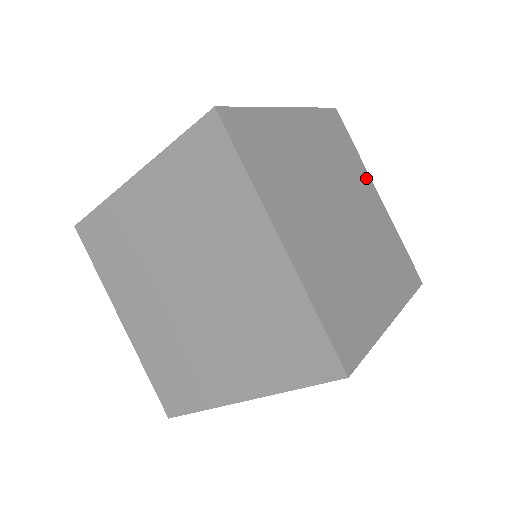
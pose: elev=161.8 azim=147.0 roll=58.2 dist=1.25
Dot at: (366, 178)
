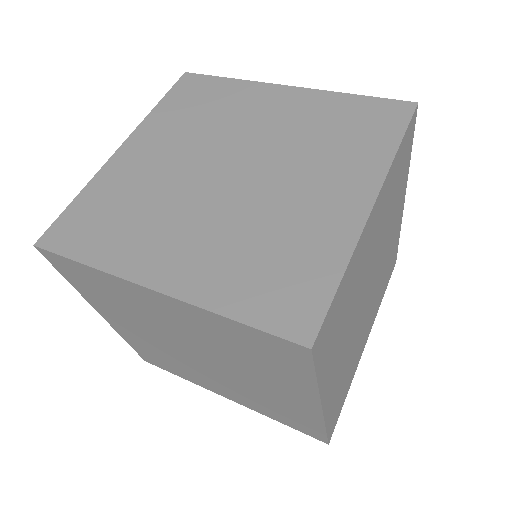
Dot at: (373, 320)
